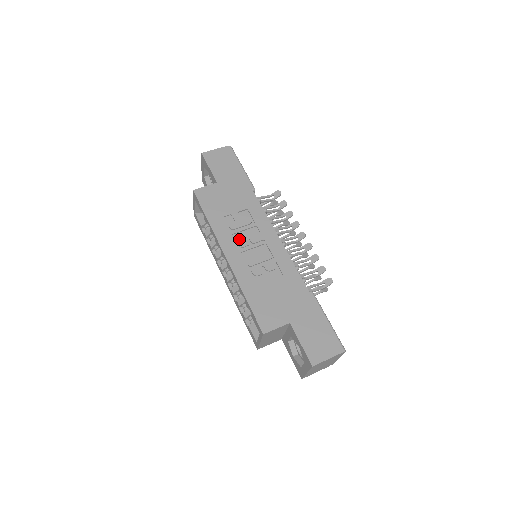
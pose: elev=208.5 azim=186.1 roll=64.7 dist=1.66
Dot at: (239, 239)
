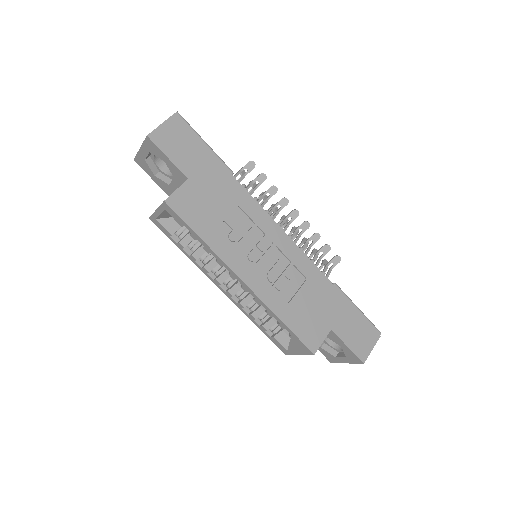
Dot at: (246, 251)
